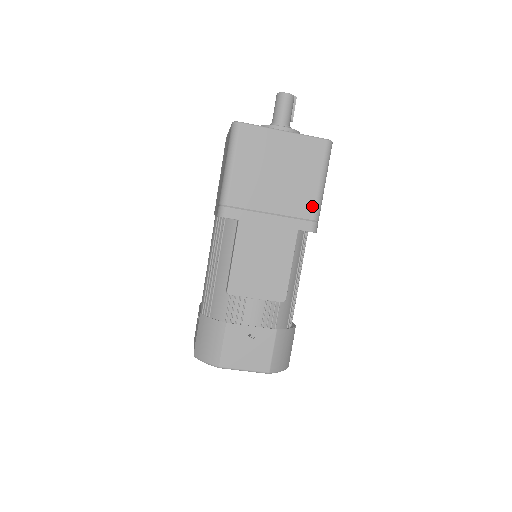
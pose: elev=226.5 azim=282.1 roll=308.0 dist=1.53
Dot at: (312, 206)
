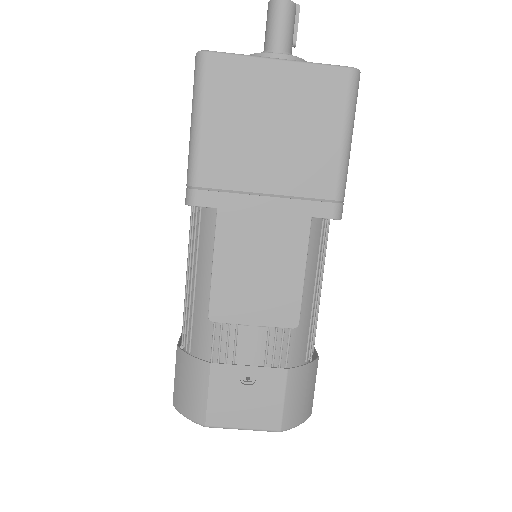
Dot at: (332, 178)
